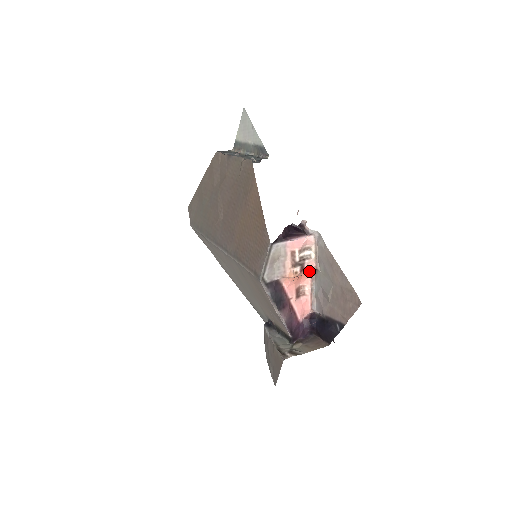
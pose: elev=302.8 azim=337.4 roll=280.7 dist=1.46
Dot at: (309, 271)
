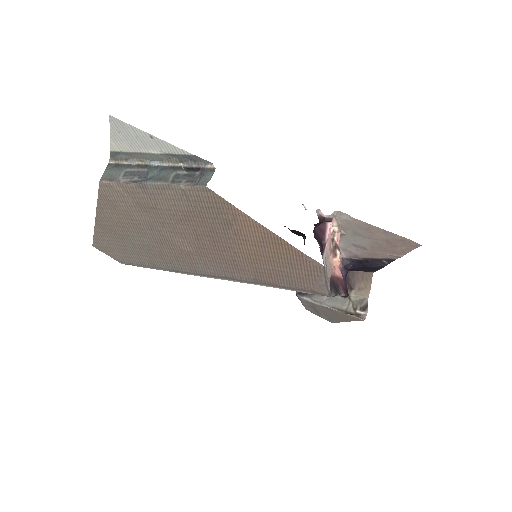
Dot at: occluded
